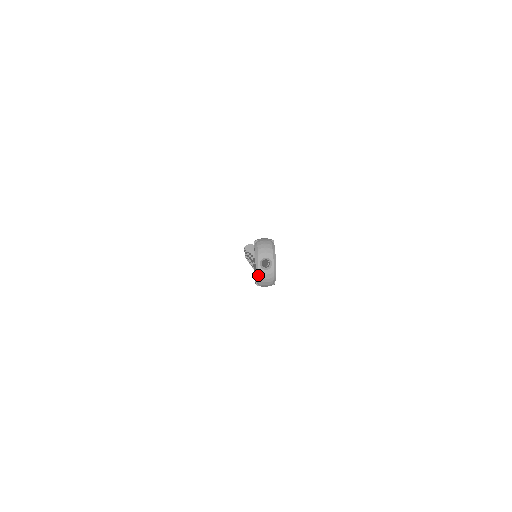
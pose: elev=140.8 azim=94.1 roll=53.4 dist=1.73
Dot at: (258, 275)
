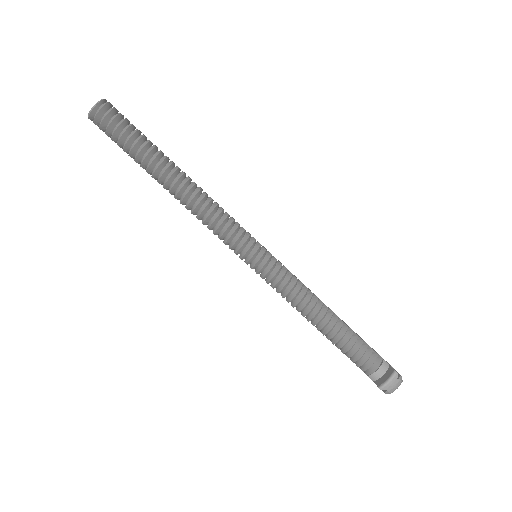
Dot at: occluded
